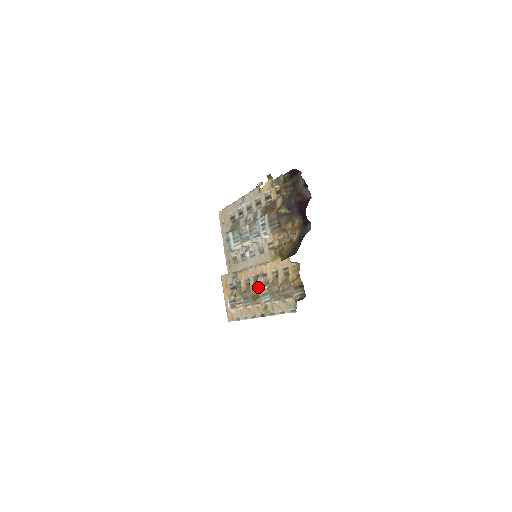
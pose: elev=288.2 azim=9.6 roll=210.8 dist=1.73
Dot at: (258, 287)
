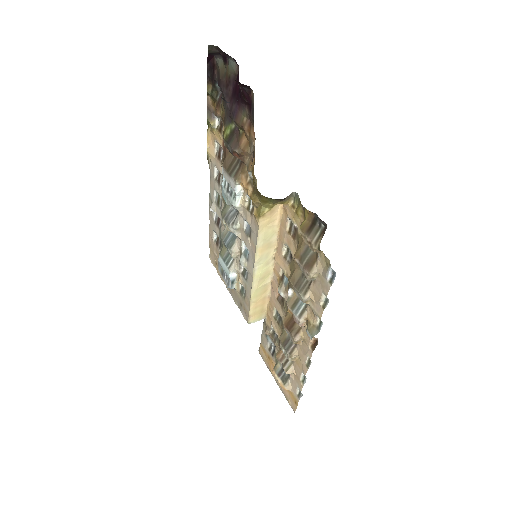
Dot at: (286, 306)
